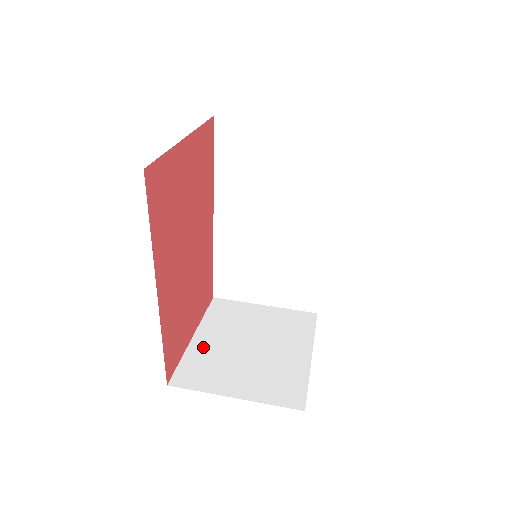
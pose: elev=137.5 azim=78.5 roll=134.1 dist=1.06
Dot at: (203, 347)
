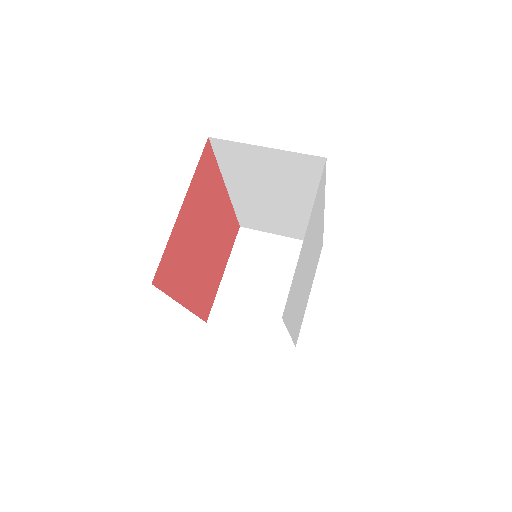
Dot at: (231, 286)
